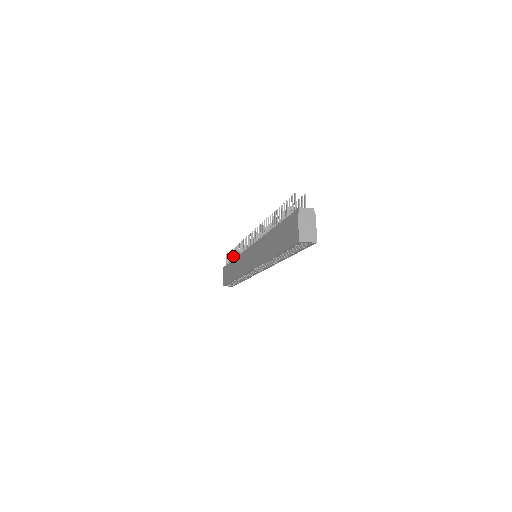
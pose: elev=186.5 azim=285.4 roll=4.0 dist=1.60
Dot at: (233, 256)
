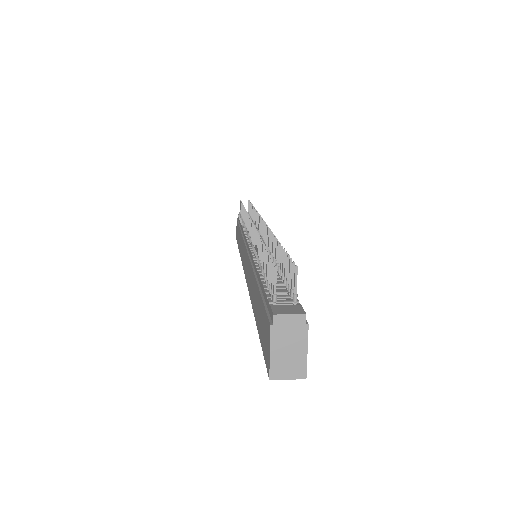
Dot at: occluded
